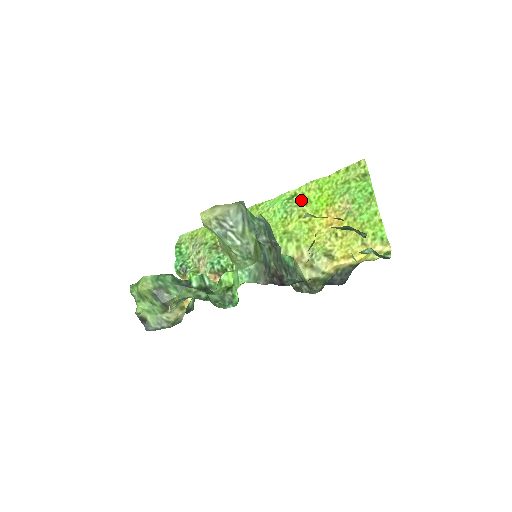
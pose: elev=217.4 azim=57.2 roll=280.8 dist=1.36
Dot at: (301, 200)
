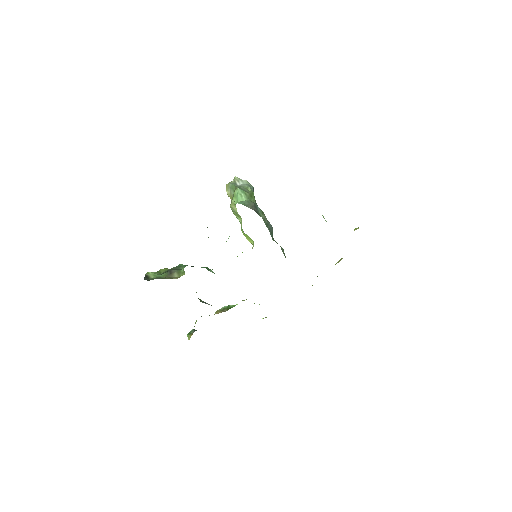
Dot at: occluded
